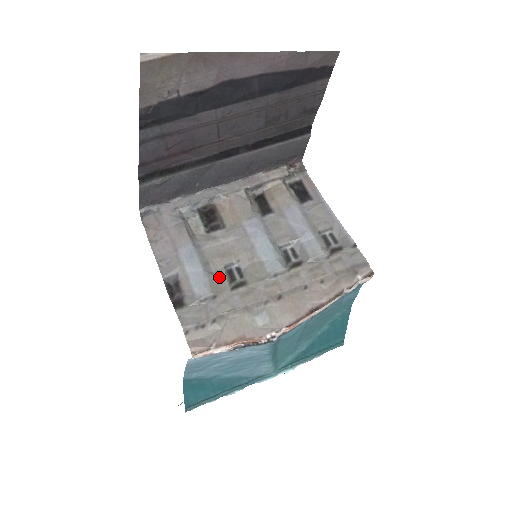
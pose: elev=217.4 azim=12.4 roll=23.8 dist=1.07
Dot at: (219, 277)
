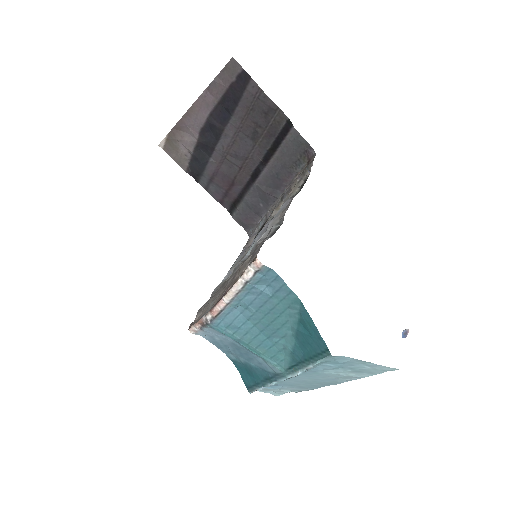
Dot at: occluded
